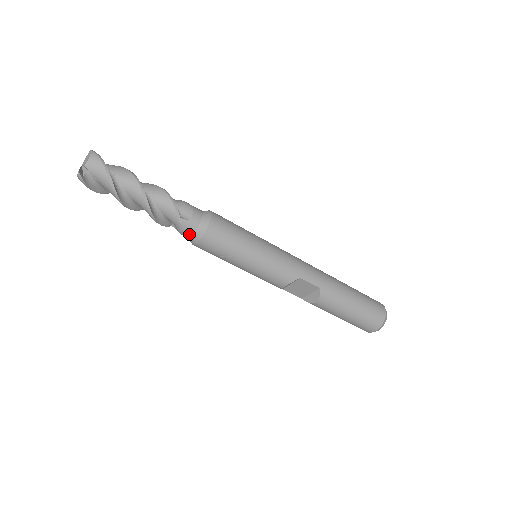
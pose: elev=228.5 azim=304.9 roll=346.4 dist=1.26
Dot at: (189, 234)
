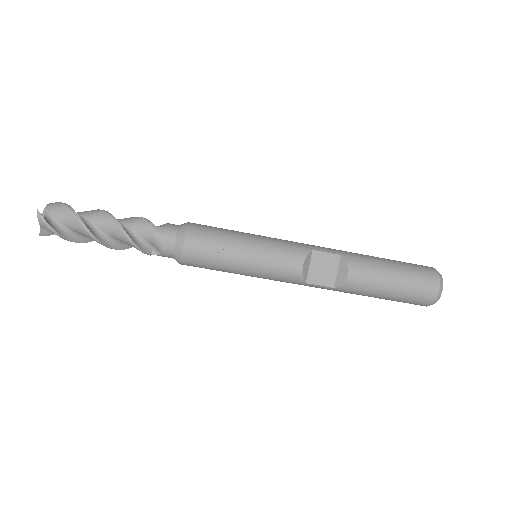
Dot at: (171, 242)
